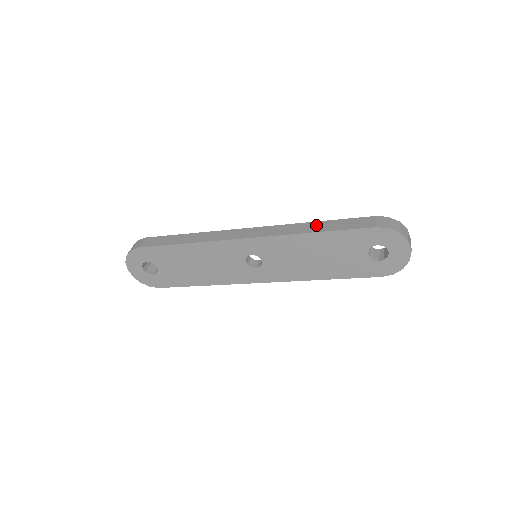
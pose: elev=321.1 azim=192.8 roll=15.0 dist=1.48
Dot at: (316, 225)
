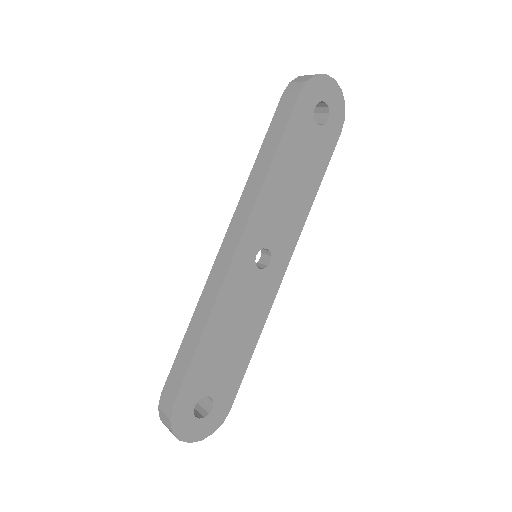
Dot at: (261, 160)
